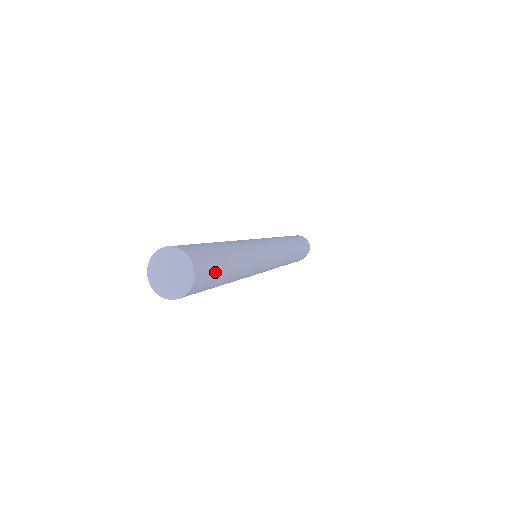
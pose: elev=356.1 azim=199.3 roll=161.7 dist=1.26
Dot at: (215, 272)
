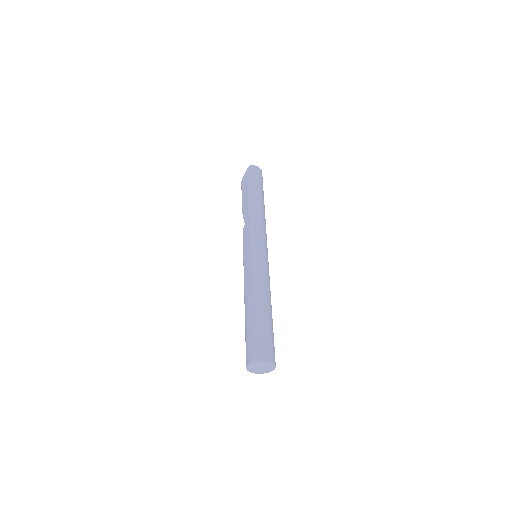
Dot at: occluded
